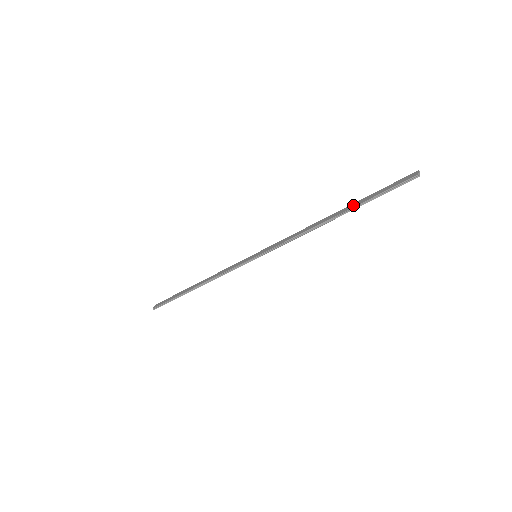
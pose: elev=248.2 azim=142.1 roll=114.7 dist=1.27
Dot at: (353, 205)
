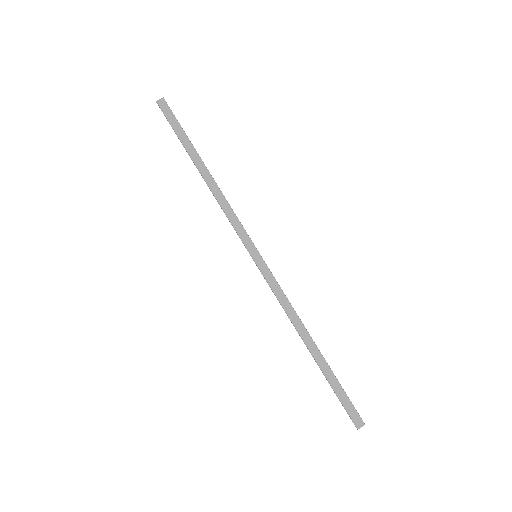
Dot at: (325, 368)
